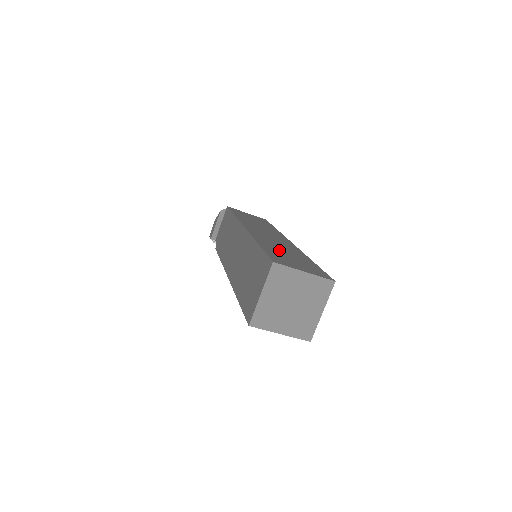
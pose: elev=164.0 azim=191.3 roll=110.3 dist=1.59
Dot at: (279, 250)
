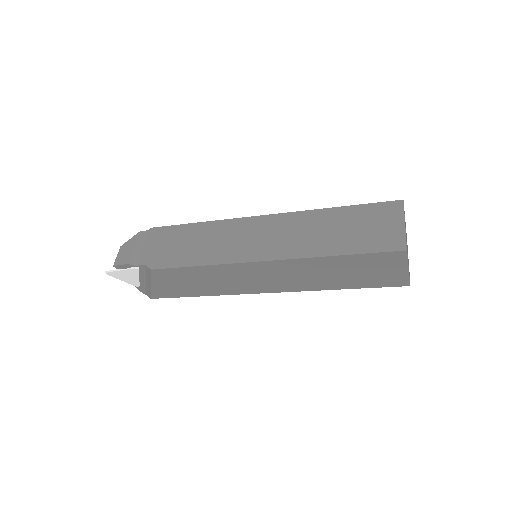
Dot at: occluded
